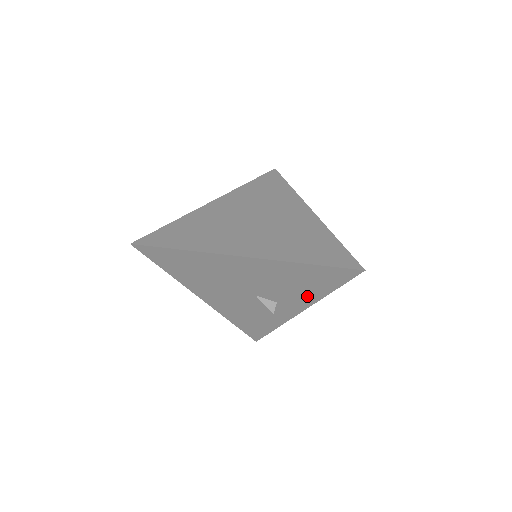
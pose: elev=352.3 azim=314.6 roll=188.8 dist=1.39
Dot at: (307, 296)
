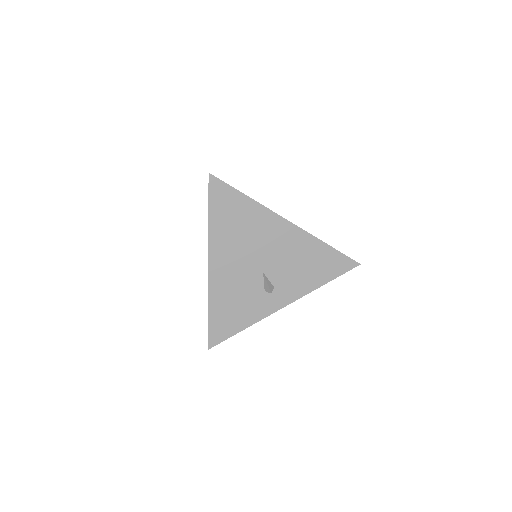
Dot at: (304, 285)
